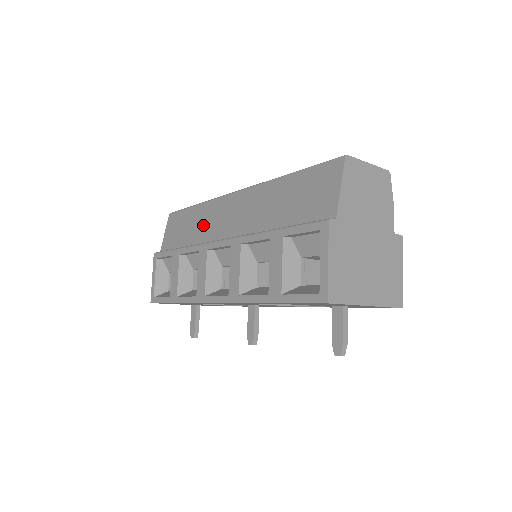
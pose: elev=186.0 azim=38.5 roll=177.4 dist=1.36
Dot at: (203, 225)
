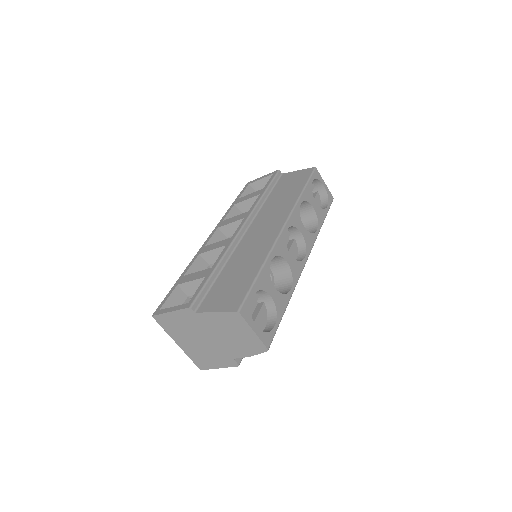
Dot at: (276, 206)
